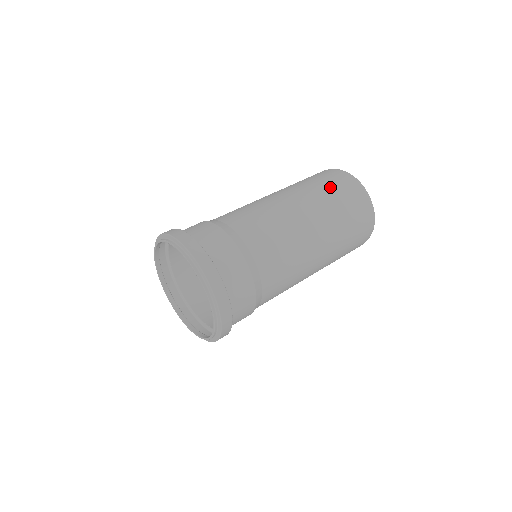
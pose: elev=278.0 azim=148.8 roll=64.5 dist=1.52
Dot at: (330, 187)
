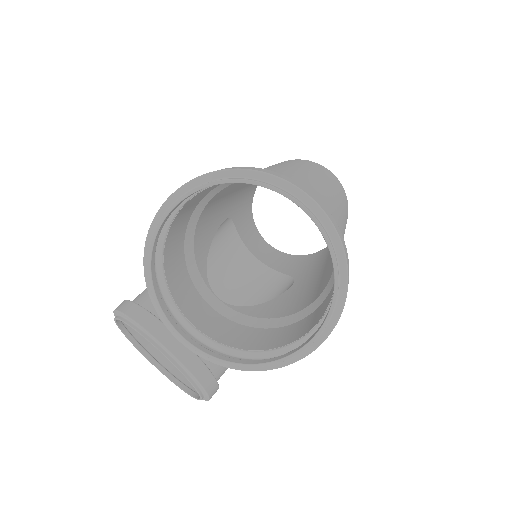
Dot at: (311, 165)
